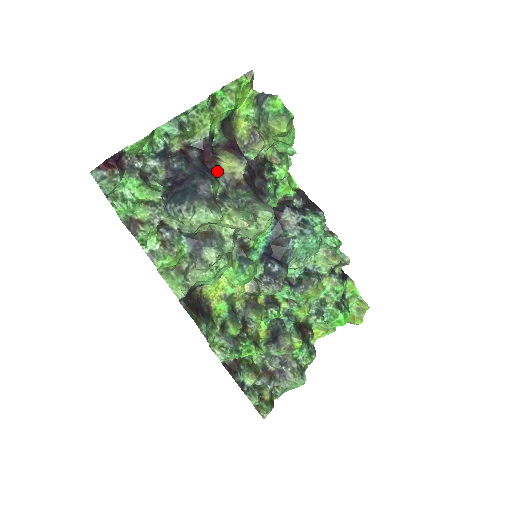
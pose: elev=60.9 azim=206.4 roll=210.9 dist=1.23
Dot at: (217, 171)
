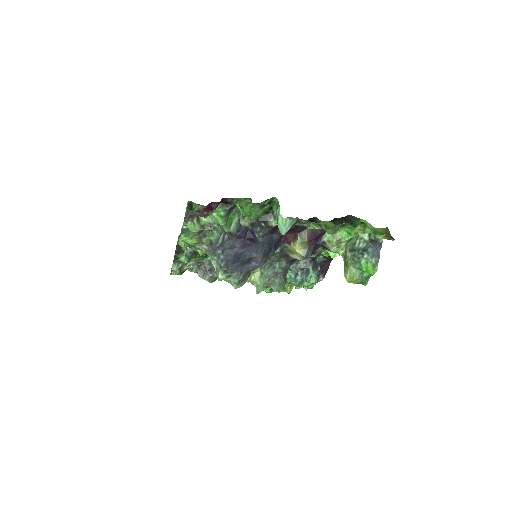
Dot at: (285, 243)
